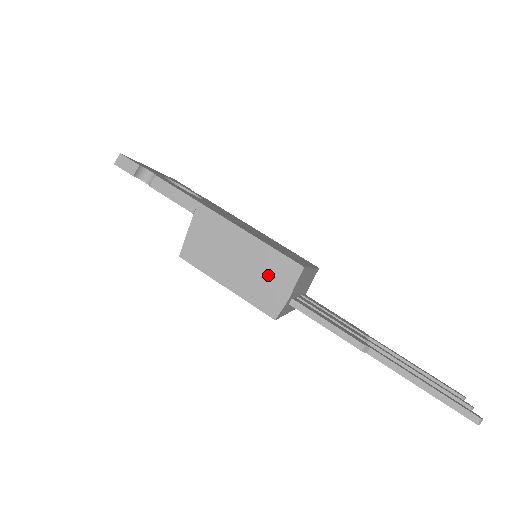
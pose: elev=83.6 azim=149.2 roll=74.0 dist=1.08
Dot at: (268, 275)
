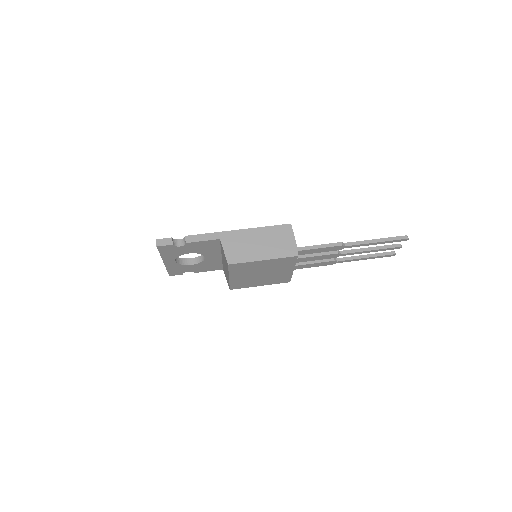
Dot at: (278, 239)
